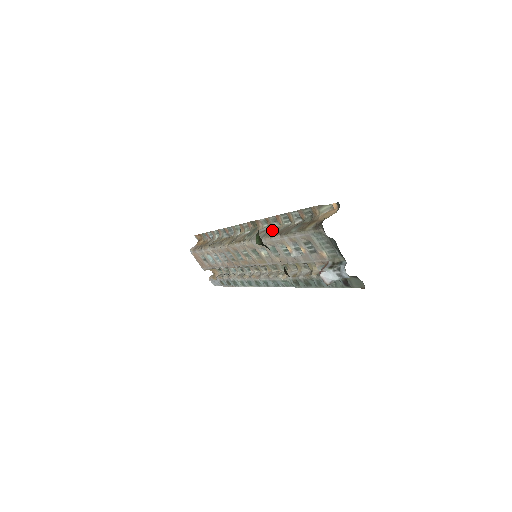
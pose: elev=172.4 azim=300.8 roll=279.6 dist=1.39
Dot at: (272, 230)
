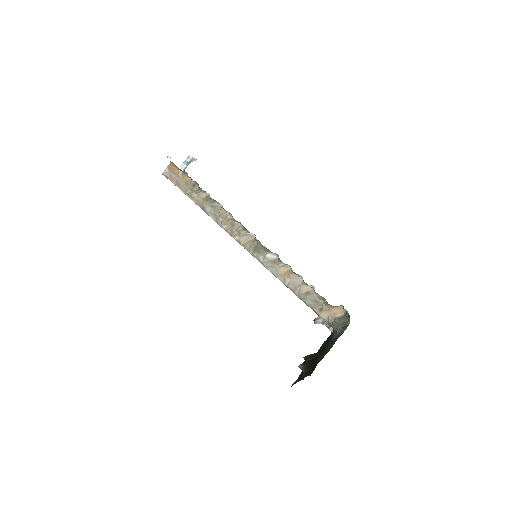
Dot at: (283, 269)
